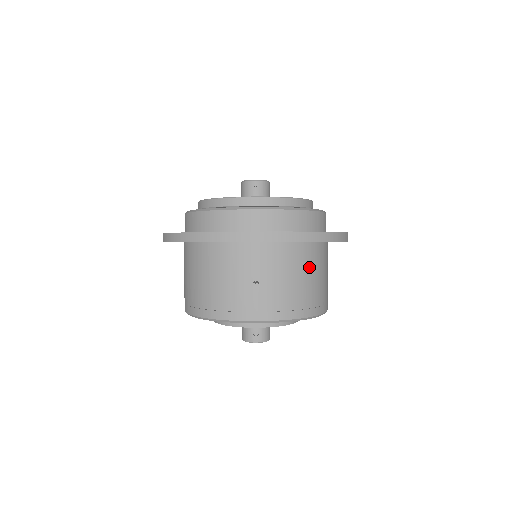
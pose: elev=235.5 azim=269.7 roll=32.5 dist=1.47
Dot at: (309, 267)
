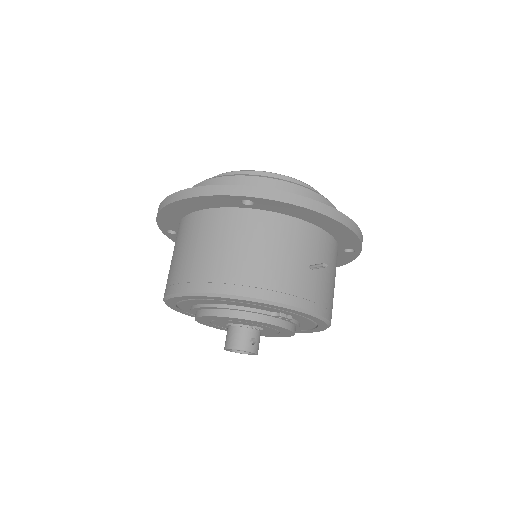
Dot at: occluded
